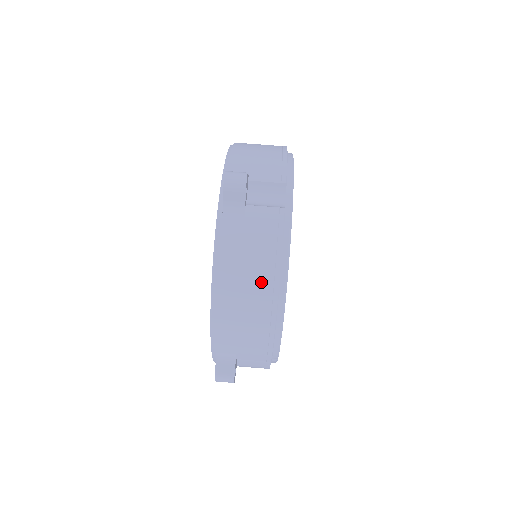
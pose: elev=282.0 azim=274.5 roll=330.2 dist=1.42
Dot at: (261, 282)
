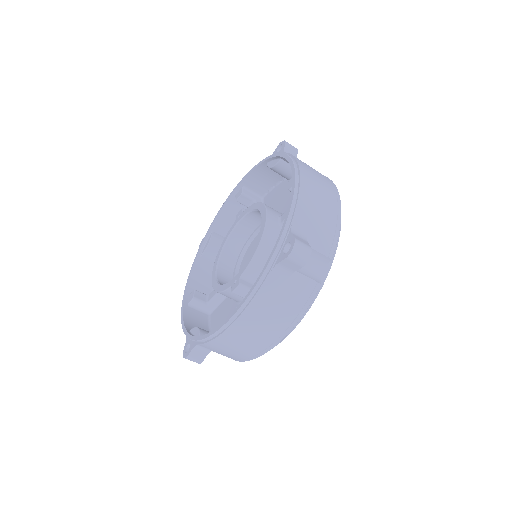
Dot at: (271, 332)
